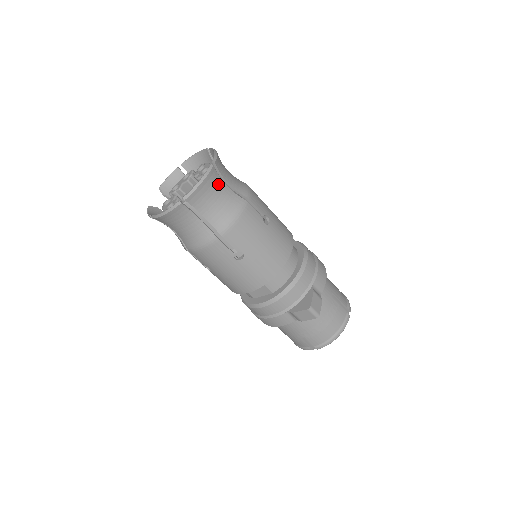
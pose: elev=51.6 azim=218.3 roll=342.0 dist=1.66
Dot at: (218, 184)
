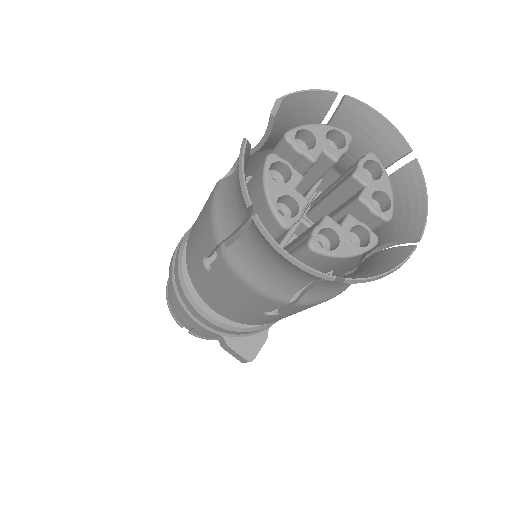
Dot at: occluded
